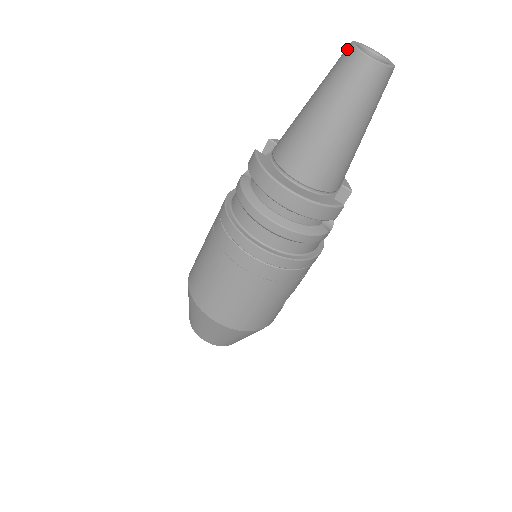
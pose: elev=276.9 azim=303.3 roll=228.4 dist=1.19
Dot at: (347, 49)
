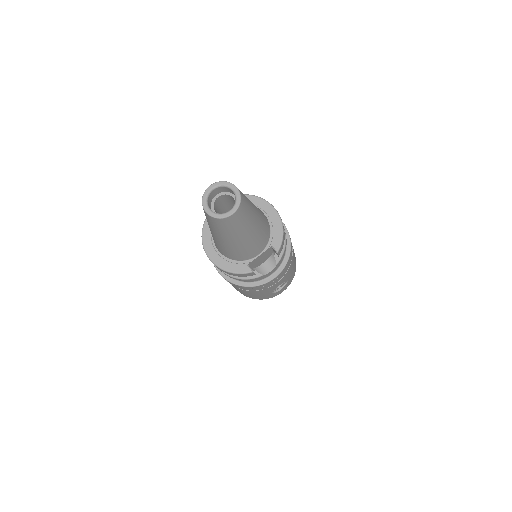
Dot at: (205, 193)
